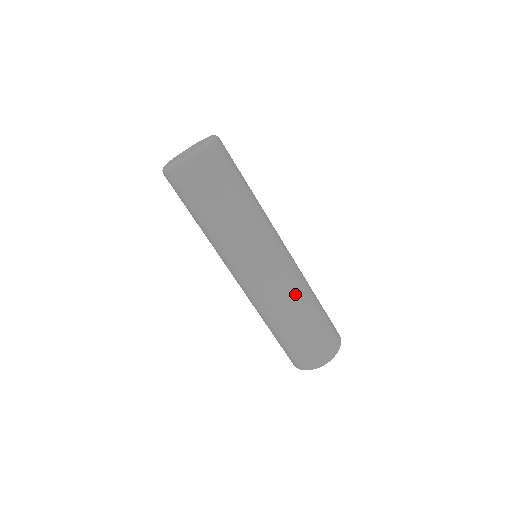
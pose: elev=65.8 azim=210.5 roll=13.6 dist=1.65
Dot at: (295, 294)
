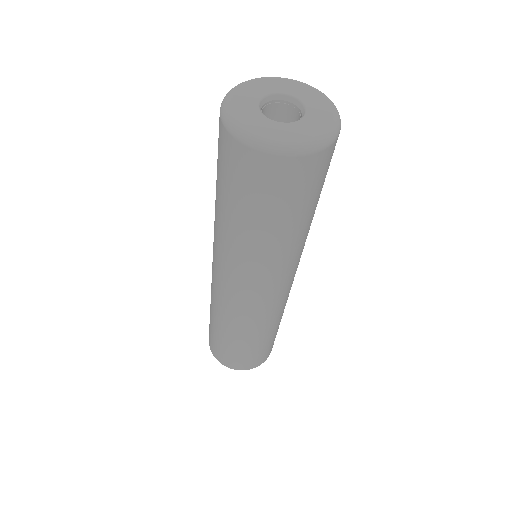
Dot at: (274, 318)
